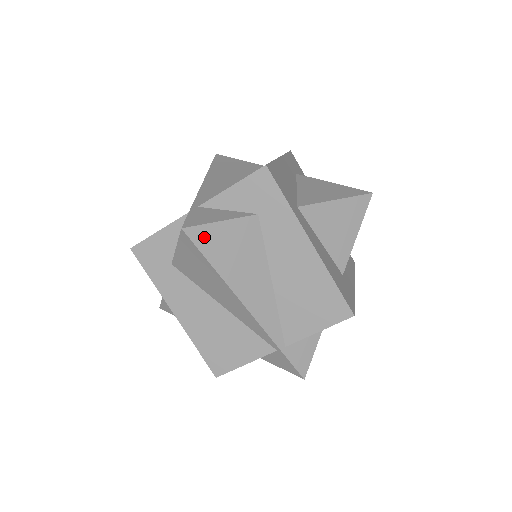
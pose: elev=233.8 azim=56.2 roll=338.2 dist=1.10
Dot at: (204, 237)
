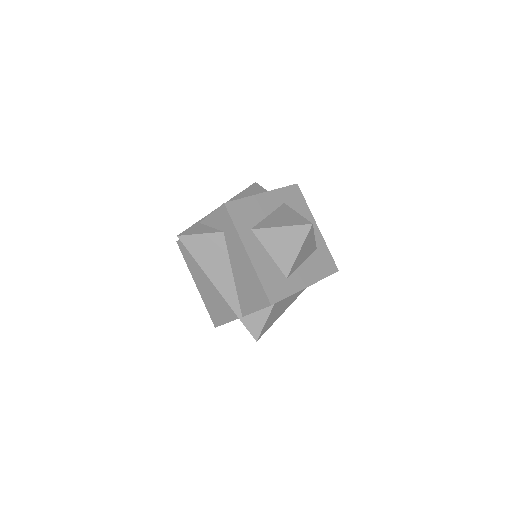
Dot at: (264, 330)
